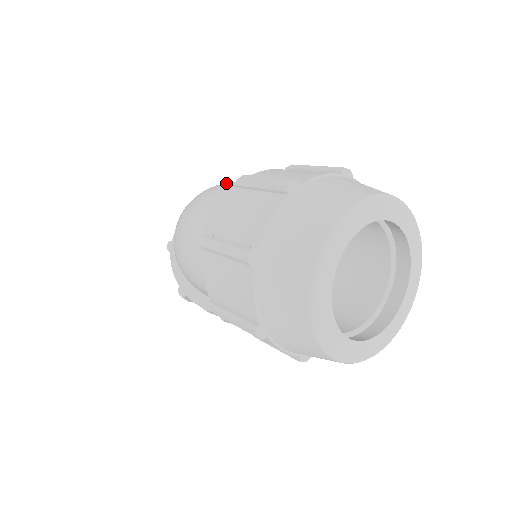
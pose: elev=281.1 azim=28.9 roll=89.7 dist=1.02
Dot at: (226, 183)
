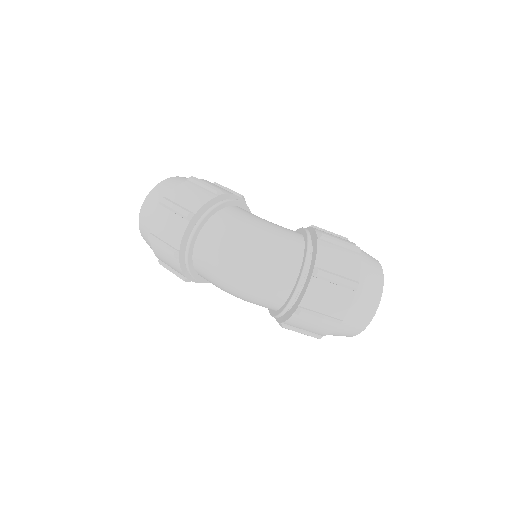
Dot at: (272, 244)
